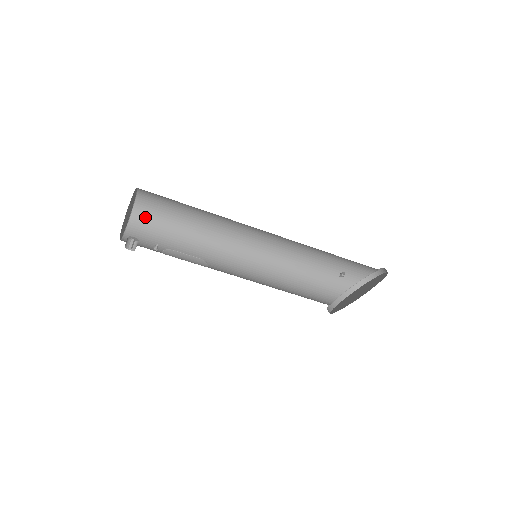
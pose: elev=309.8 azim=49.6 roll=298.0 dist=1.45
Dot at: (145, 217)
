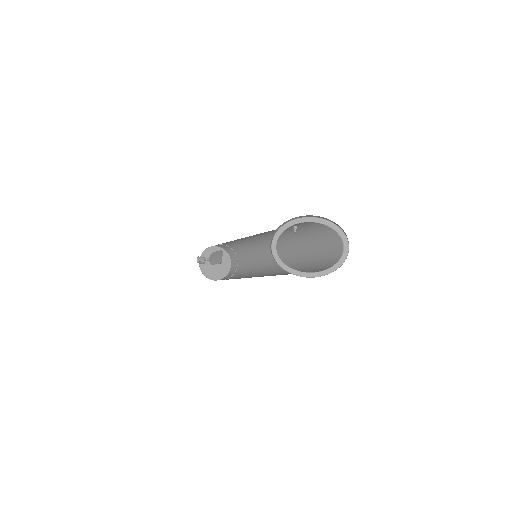
Dot at: occluded
